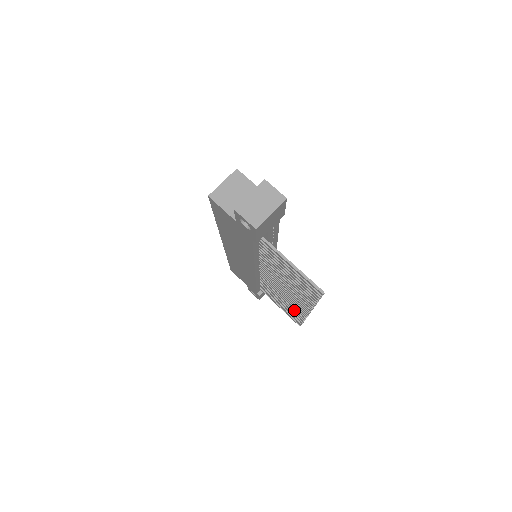
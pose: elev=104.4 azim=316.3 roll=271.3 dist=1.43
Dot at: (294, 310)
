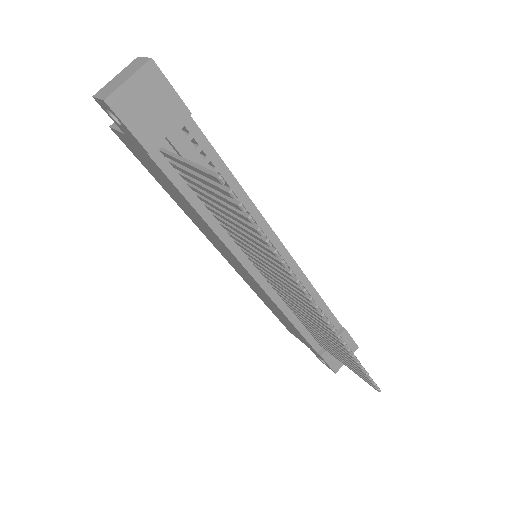
Dot at: (332, 339)
